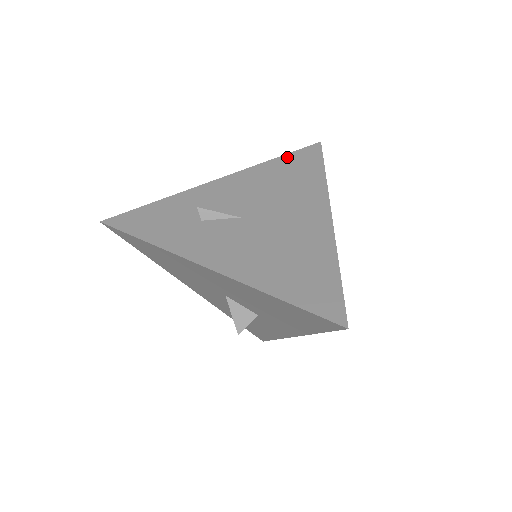
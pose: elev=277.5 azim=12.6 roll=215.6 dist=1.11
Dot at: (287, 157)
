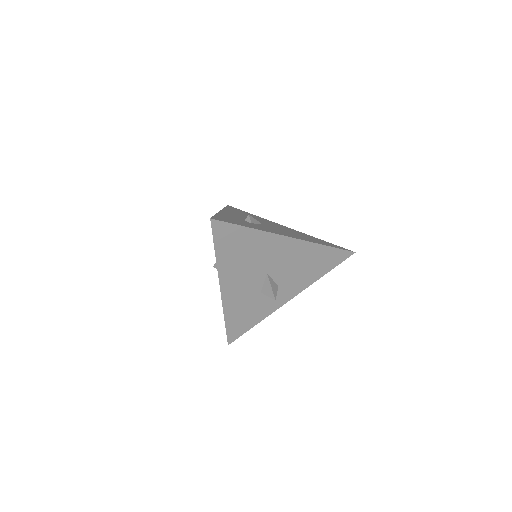
Dot at: (229, 208)
